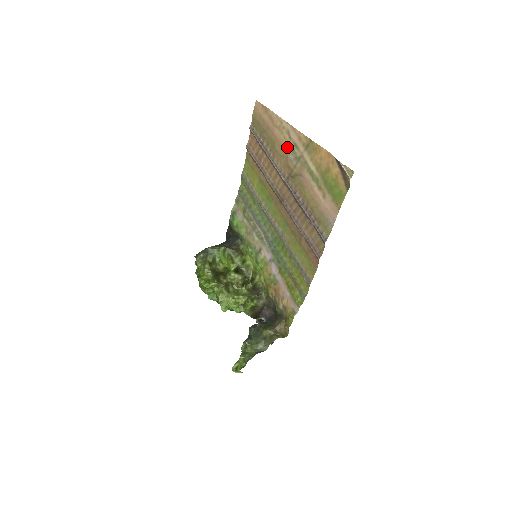
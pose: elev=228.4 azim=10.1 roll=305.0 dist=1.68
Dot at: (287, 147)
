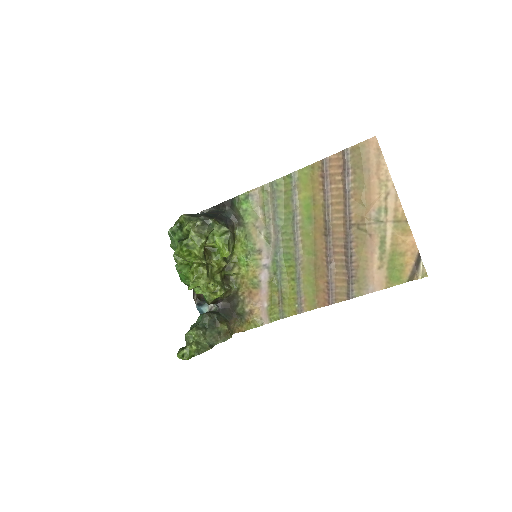
Dot at: (376, 203)
